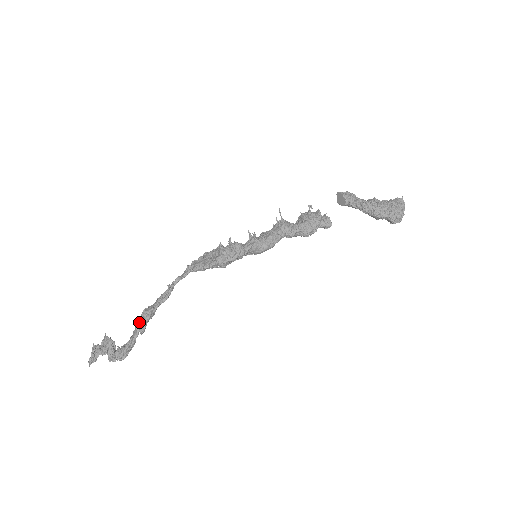
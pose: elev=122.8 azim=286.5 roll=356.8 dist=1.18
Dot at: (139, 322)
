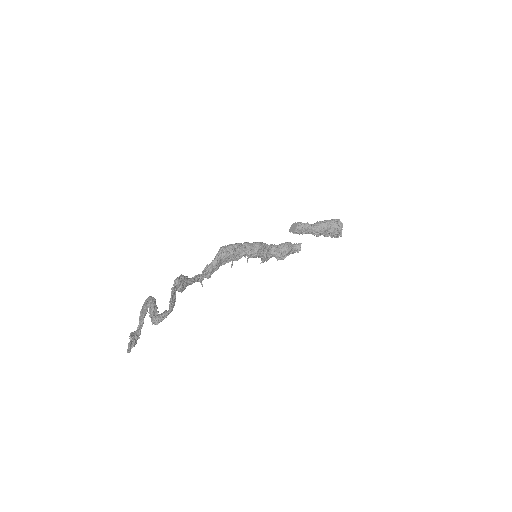
Dot at: occluded
